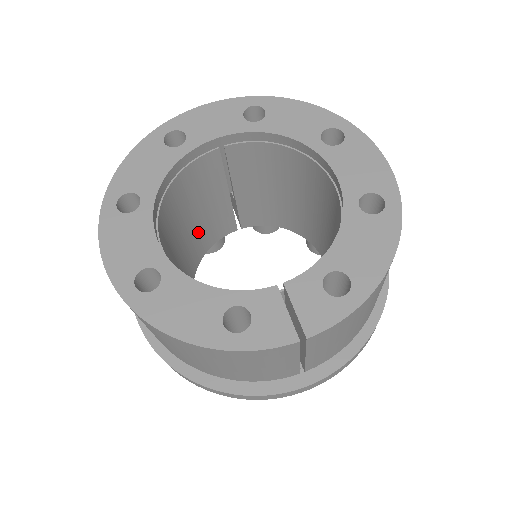
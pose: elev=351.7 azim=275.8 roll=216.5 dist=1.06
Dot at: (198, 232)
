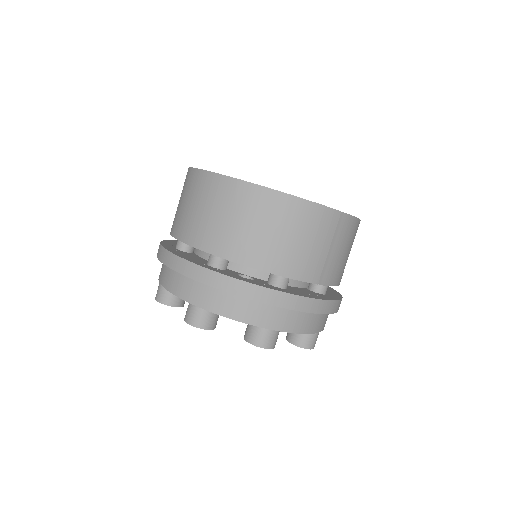
Dot at: occluded
